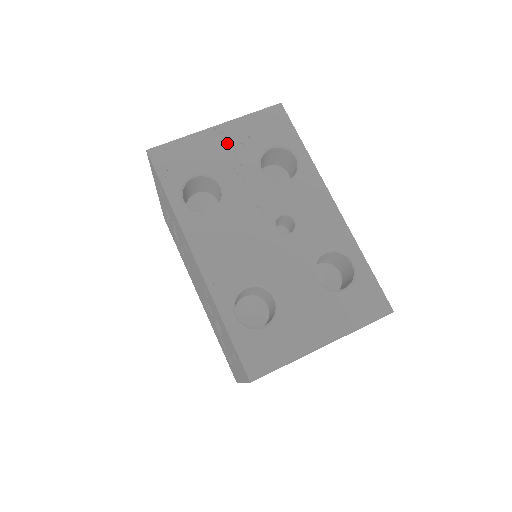
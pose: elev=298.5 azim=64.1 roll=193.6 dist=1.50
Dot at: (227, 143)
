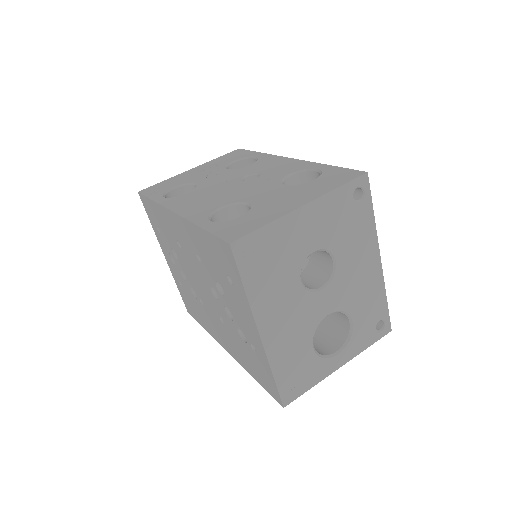
Dot at: (199, 171)
